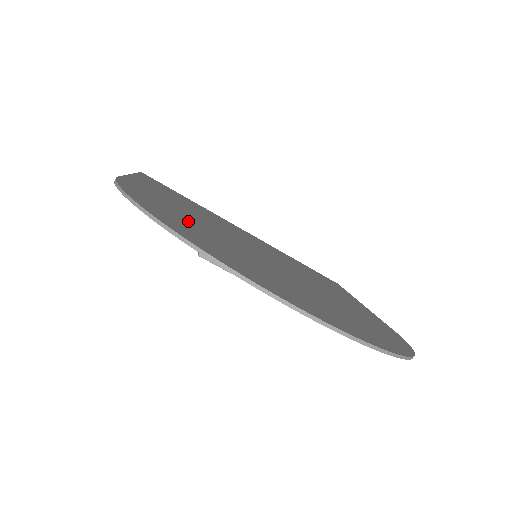
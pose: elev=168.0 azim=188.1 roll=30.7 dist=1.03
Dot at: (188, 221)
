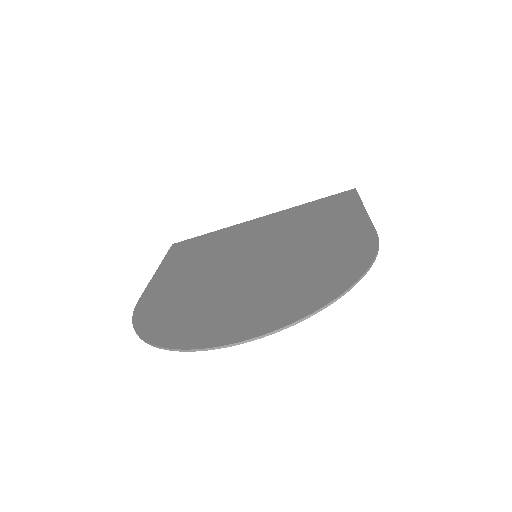
Dot at: (181, 301)
